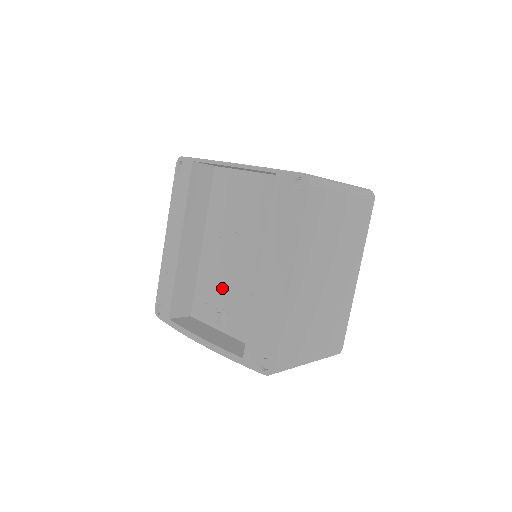
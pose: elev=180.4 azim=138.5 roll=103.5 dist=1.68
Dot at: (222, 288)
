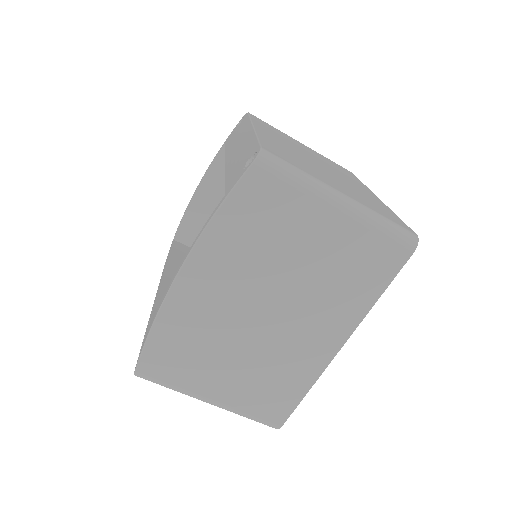
Dot at: occluded
